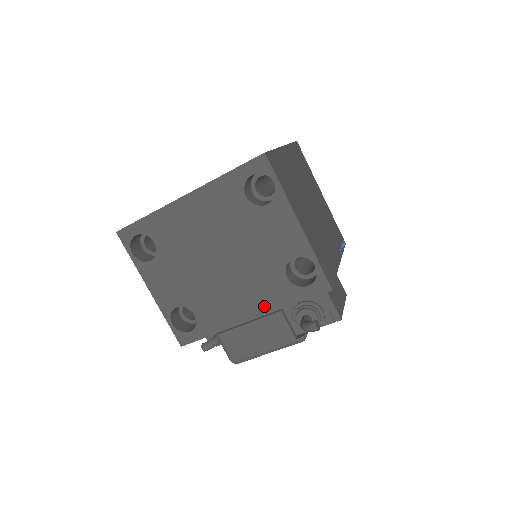
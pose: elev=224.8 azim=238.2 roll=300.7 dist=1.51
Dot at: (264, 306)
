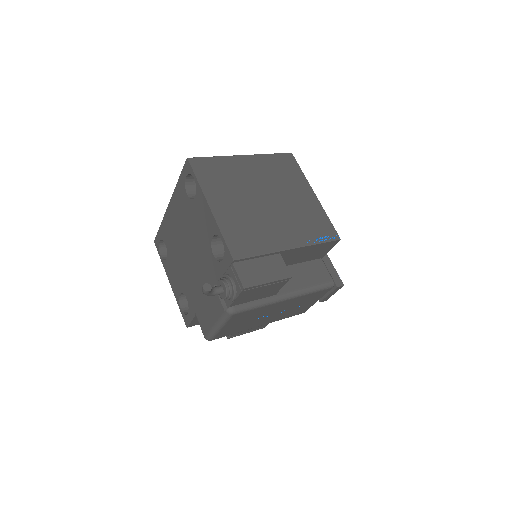
Dot at: occluded
